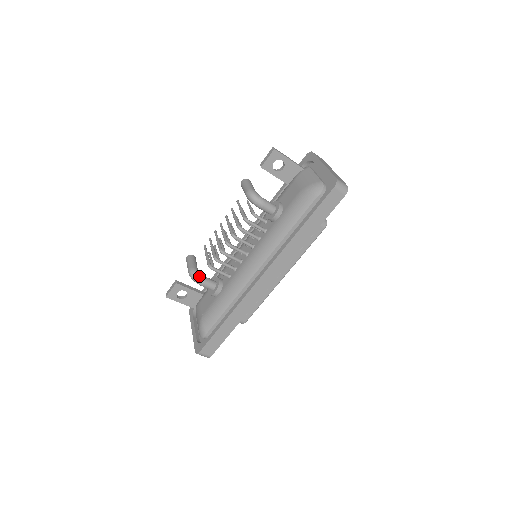
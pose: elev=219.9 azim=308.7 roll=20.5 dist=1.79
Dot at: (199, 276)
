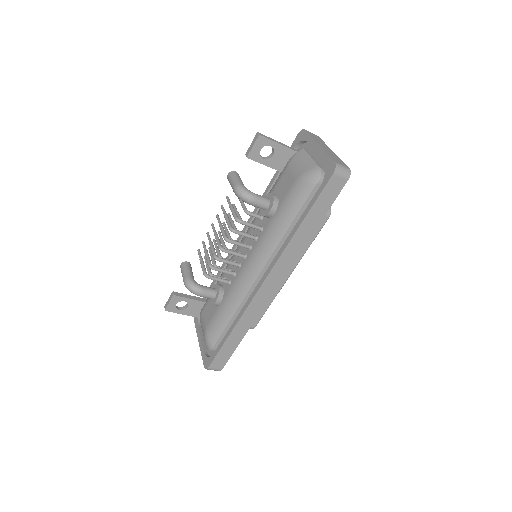
Dot at: (196, 287)
